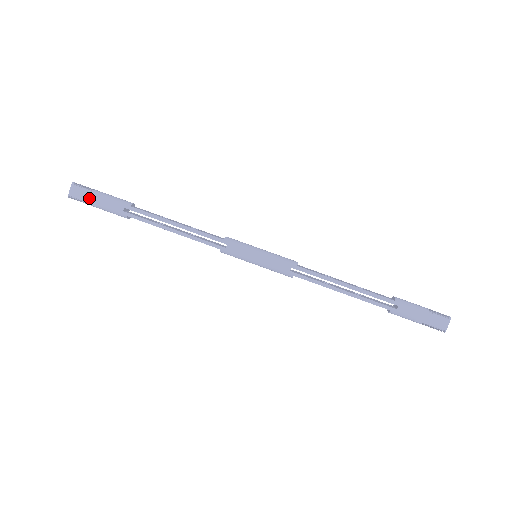
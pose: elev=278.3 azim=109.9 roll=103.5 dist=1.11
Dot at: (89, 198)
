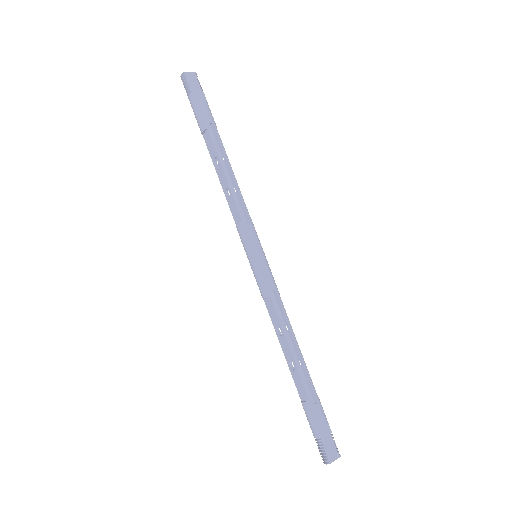
Dot at: (196, 91)
